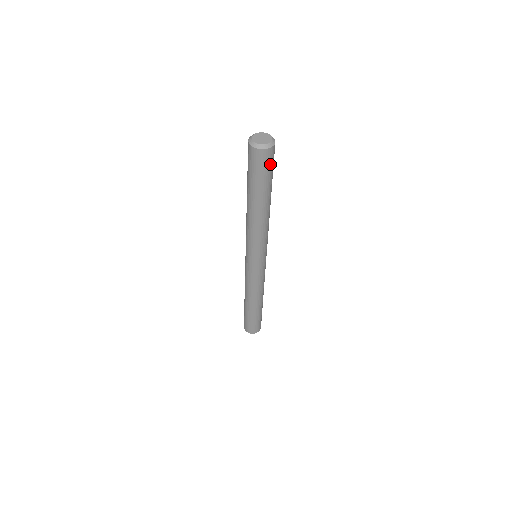
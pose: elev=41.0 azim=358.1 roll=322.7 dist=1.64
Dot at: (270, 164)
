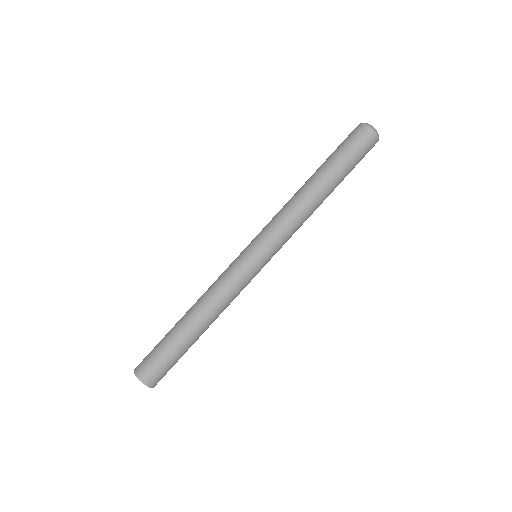
Dot at: (361, 147)
